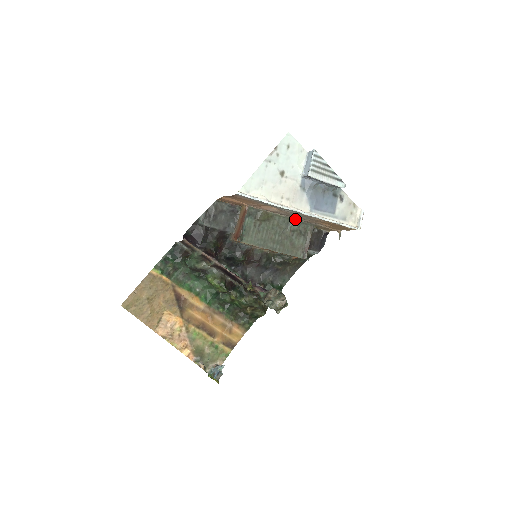
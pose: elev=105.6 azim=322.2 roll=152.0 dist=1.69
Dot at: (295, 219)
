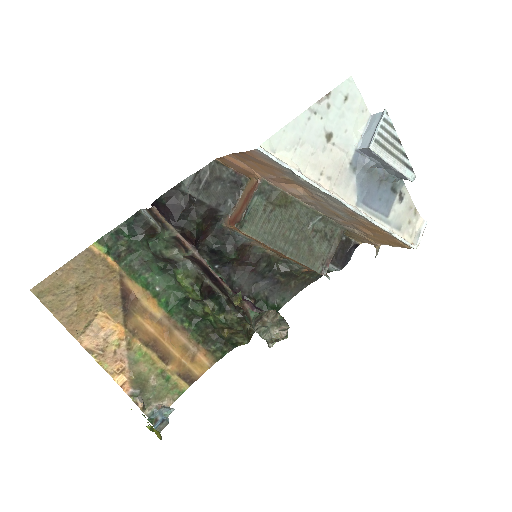
Dot at: (323, 214)
